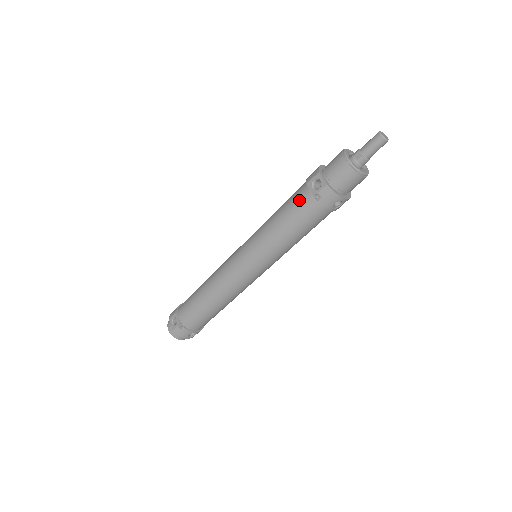
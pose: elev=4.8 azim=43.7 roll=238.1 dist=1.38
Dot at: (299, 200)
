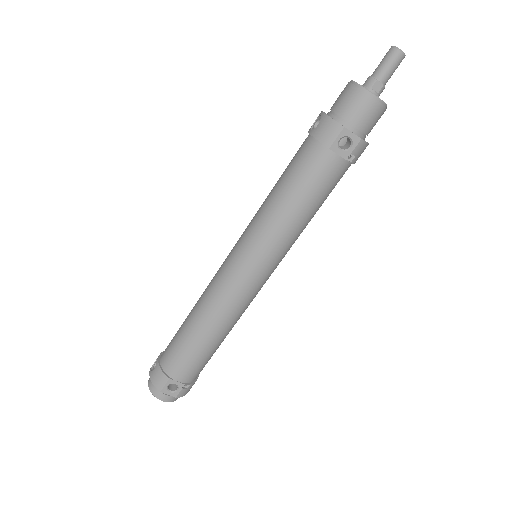
Dot at: (324, 172)
